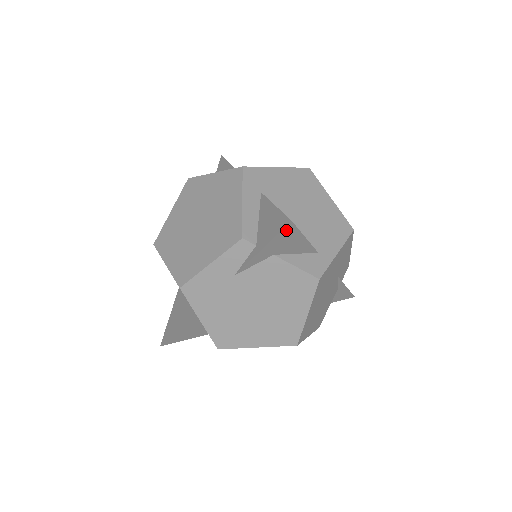
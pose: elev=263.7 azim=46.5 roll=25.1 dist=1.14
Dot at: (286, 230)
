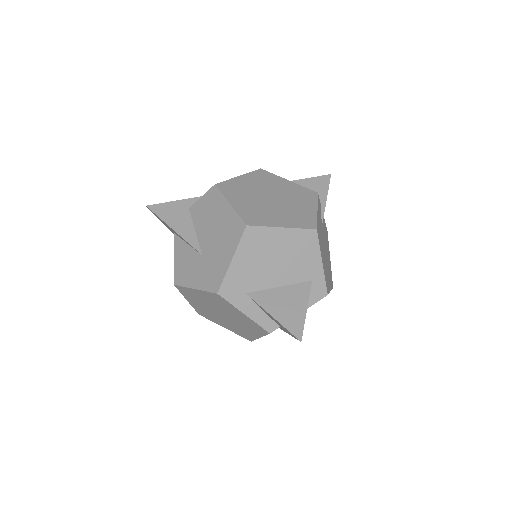
Dot at: occluded
